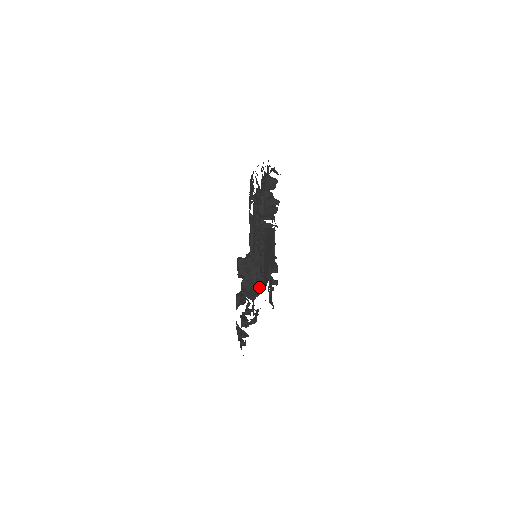
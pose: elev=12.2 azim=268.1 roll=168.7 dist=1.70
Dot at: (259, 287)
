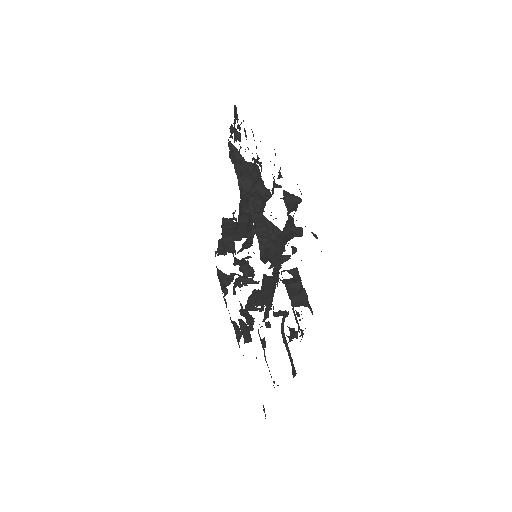
Dot at: (267, 314)
